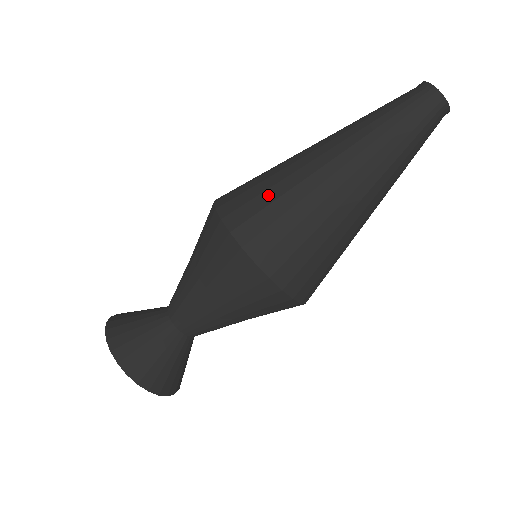
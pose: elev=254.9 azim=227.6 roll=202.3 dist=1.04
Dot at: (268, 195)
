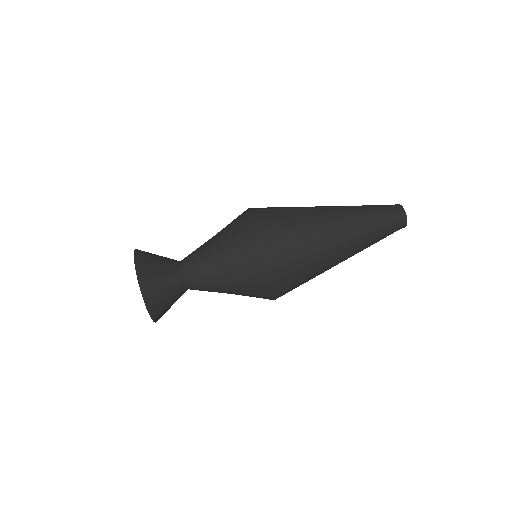
Dot at: (284, 209)
